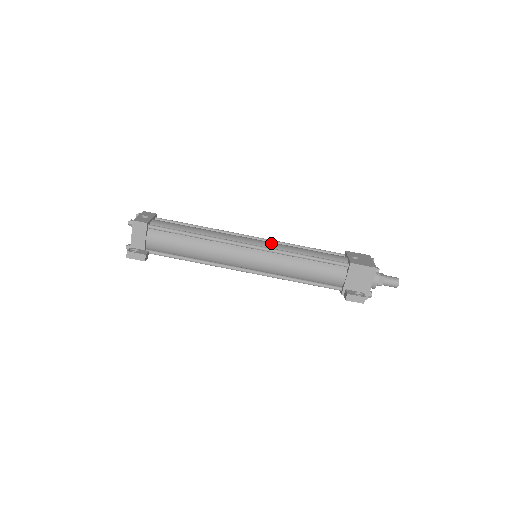
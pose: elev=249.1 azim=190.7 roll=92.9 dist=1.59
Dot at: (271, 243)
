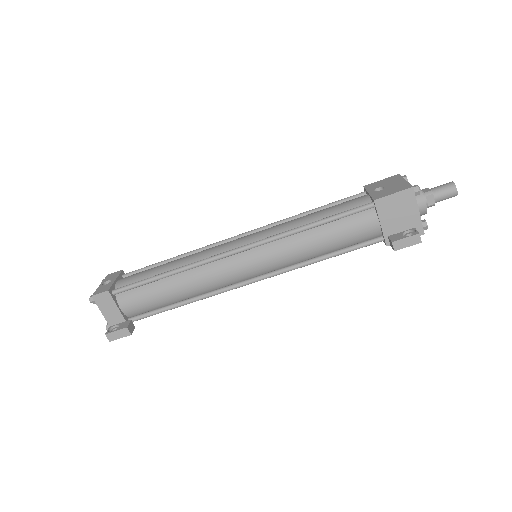
Dot at: (263, 231)
